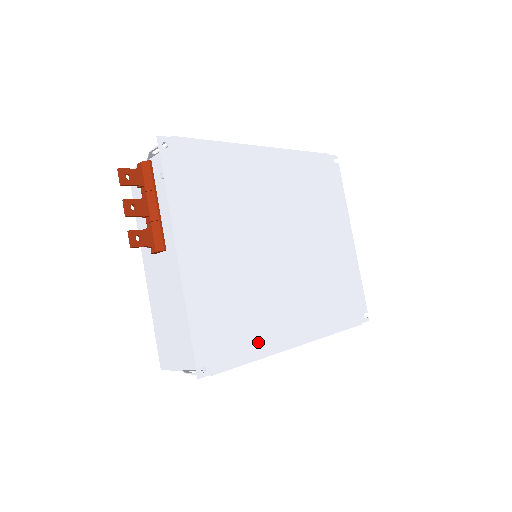
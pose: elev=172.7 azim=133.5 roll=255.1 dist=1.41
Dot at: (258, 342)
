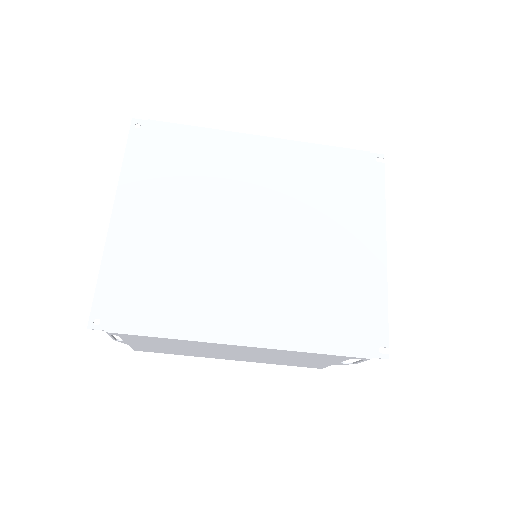
Dot at: (179, 320)
